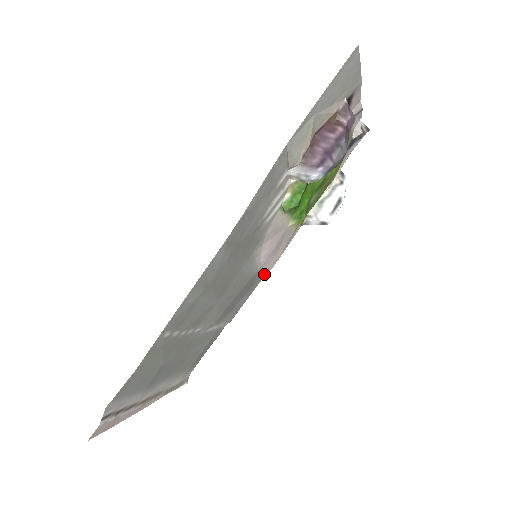
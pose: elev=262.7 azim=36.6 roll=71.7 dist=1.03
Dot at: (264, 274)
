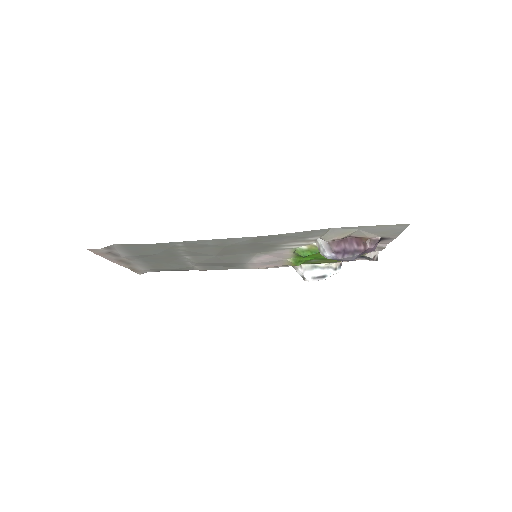
Dot at: (245, 268)
